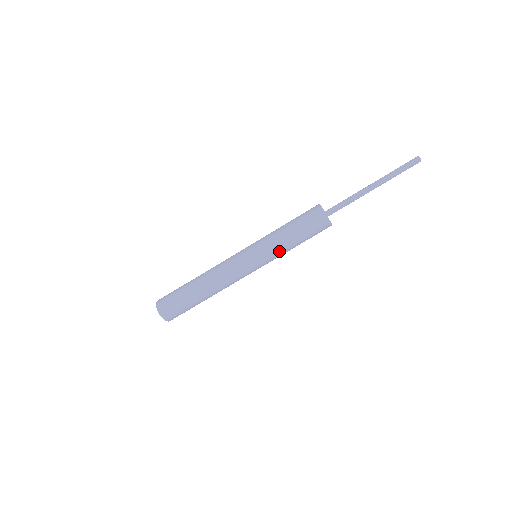
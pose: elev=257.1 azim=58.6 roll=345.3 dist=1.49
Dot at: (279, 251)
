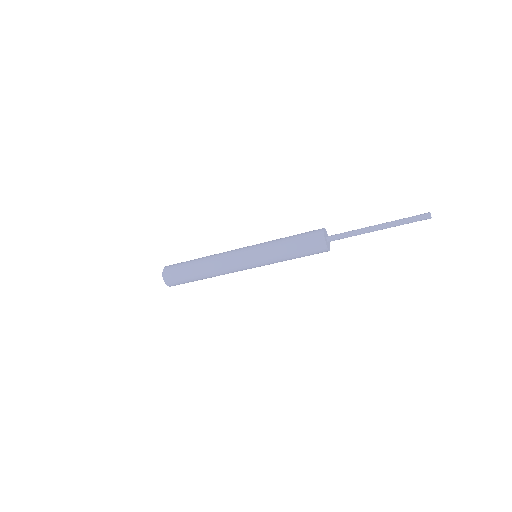
Dot at: occluded
